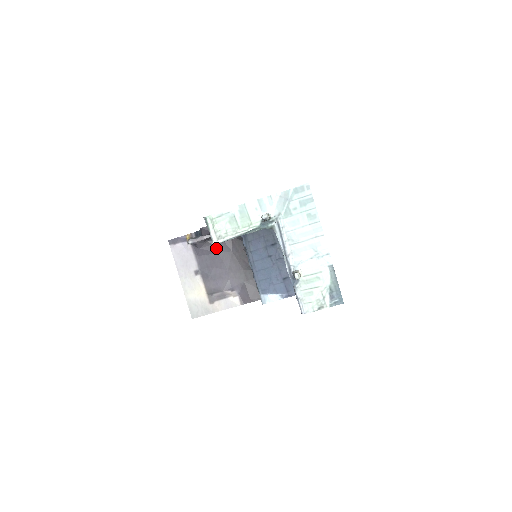
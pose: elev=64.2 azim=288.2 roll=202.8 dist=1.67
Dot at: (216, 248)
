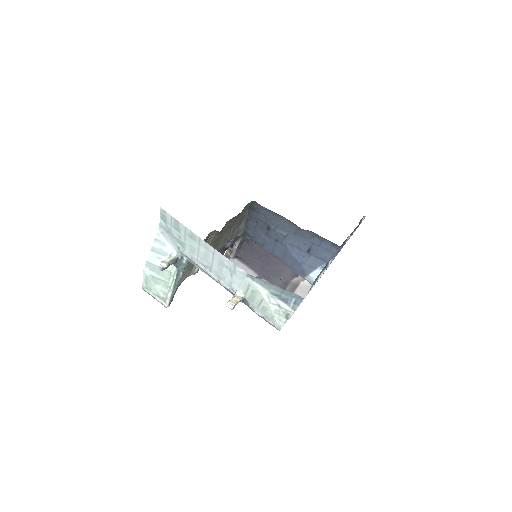
Dot at: (254, 248)
